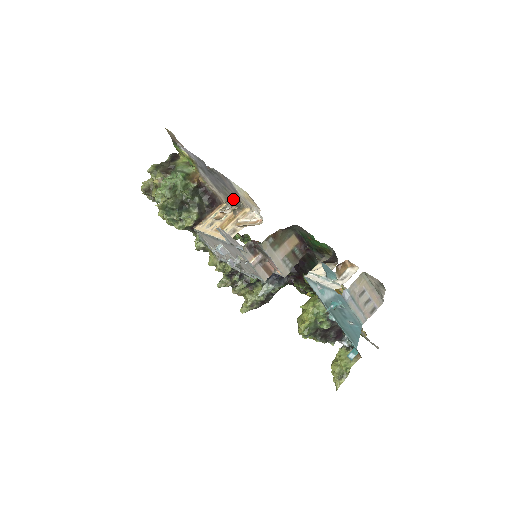
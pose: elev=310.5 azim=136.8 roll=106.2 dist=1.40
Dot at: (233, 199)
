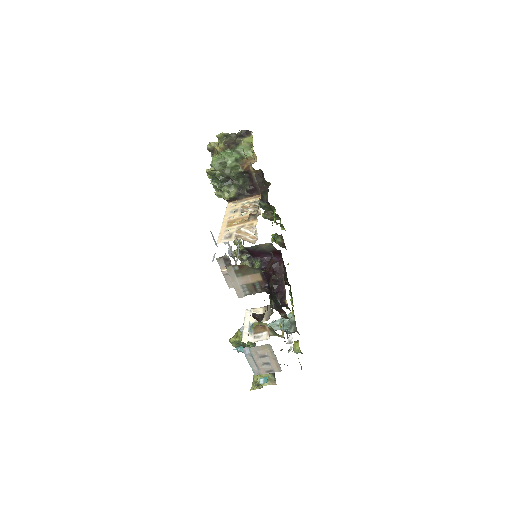
Dot at: occluded
